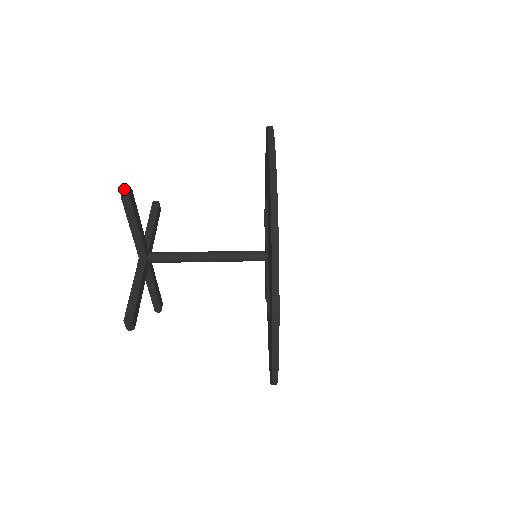
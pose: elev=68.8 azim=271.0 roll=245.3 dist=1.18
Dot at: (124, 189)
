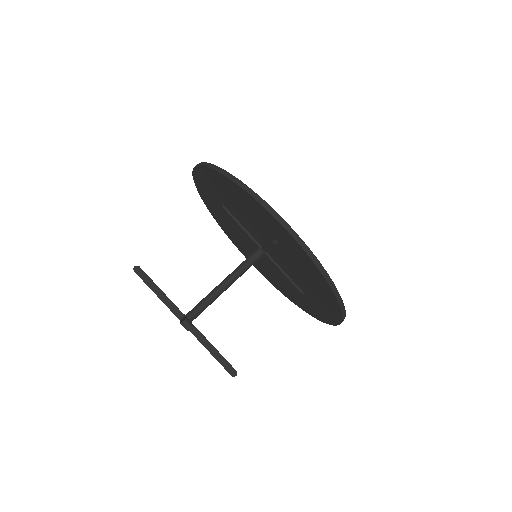
Dot at: (134, 268)
